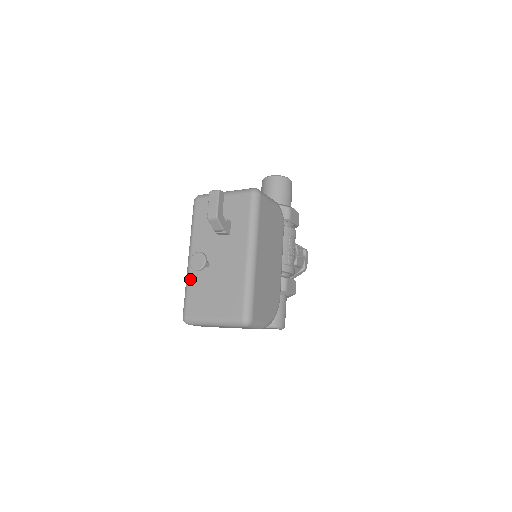
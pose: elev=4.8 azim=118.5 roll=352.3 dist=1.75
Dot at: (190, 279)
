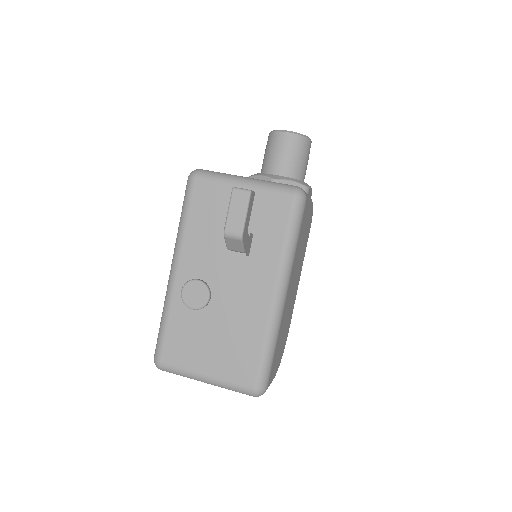
Dot at: (172, 307)
